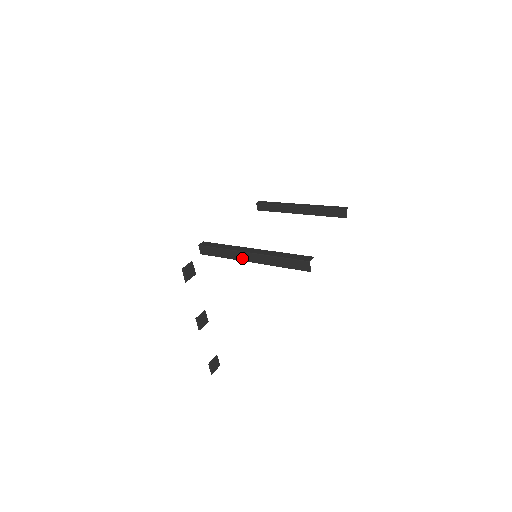
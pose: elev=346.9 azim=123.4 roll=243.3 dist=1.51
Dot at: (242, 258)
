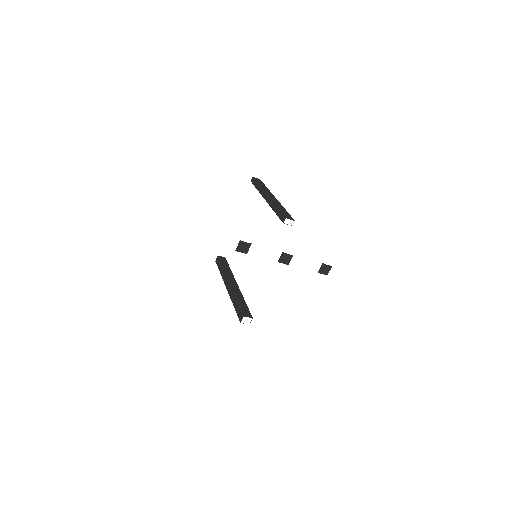
Dot at: occluded
